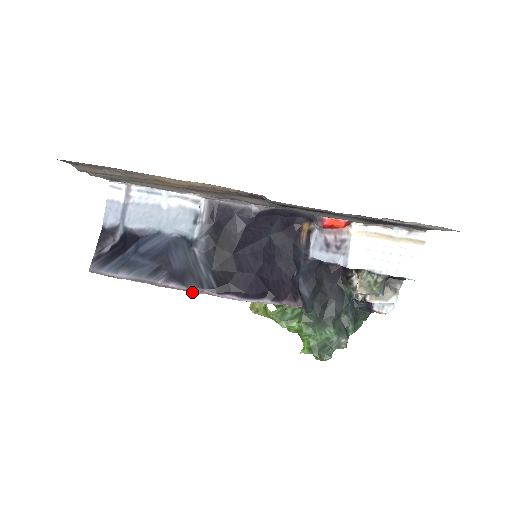
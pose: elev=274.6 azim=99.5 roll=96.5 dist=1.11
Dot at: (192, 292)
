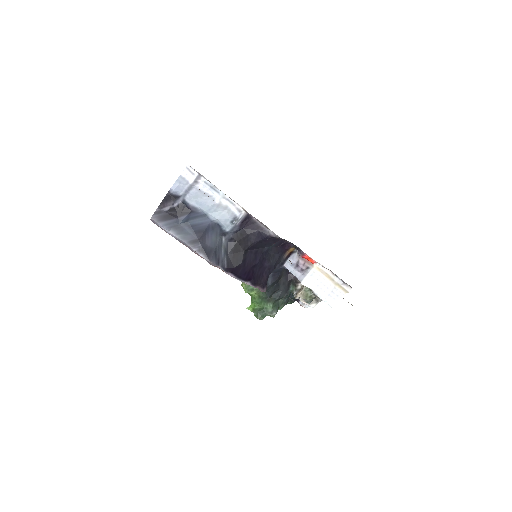
Dot at: occluded
